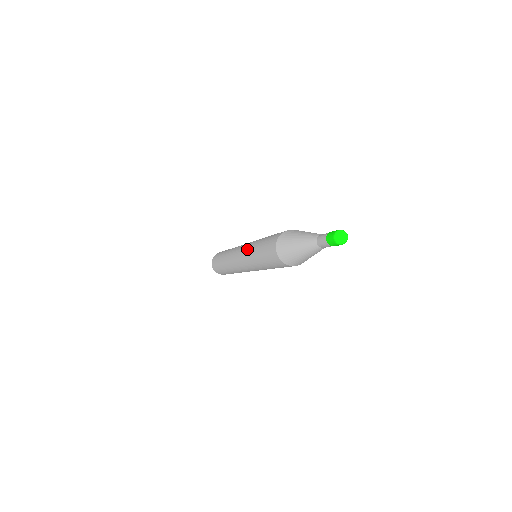
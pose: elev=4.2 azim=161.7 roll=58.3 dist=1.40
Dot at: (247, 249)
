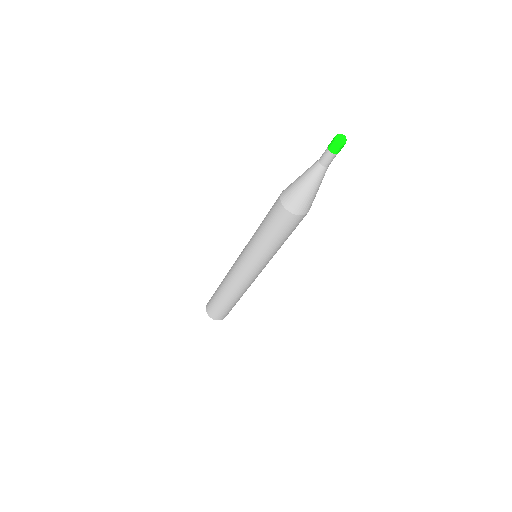
Dot at: occluded
